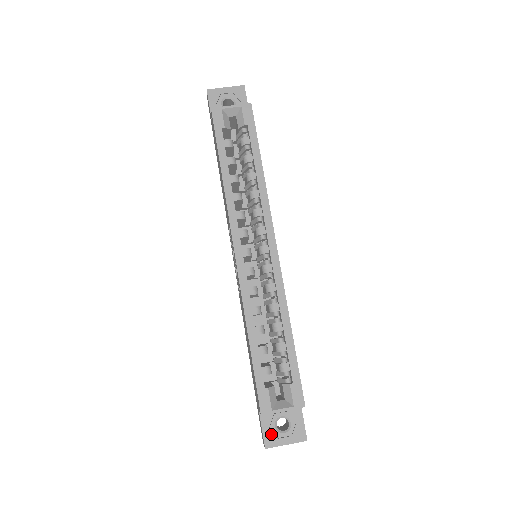
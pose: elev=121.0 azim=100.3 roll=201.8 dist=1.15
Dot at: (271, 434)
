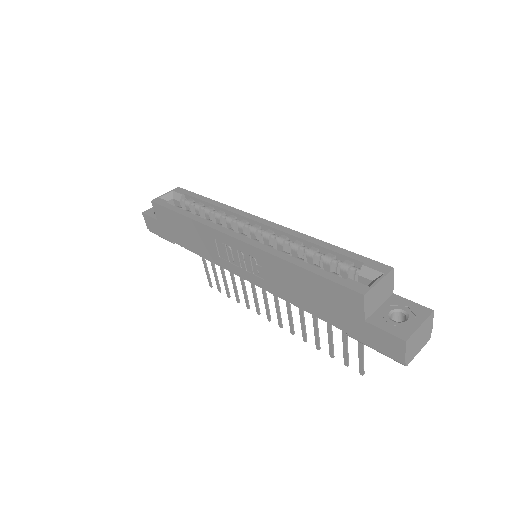
Dot at: (397, 328)
